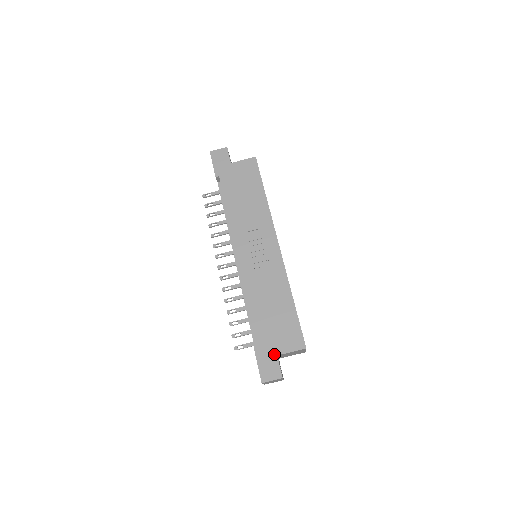
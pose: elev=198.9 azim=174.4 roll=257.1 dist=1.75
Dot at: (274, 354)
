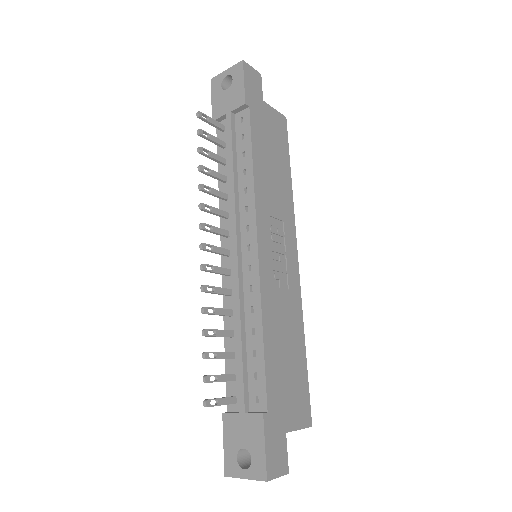
Dot at: (283, 430)
